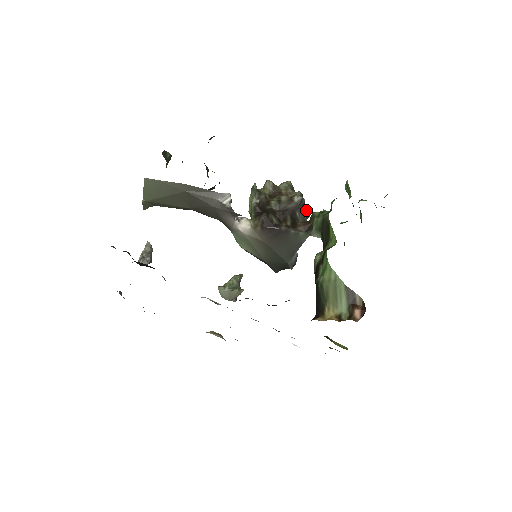
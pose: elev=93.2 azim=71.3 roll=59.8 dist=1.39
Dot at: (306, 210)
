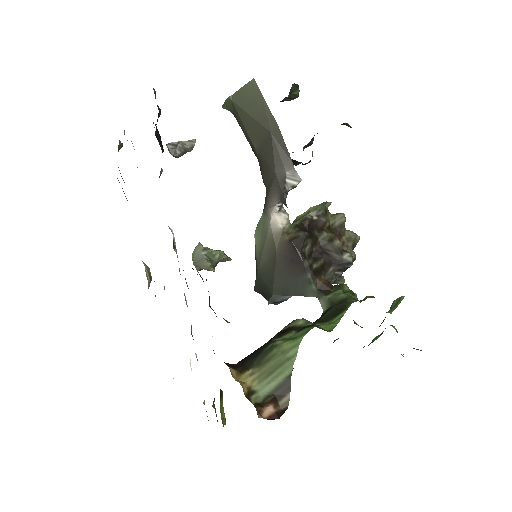
Dot at: occluded
